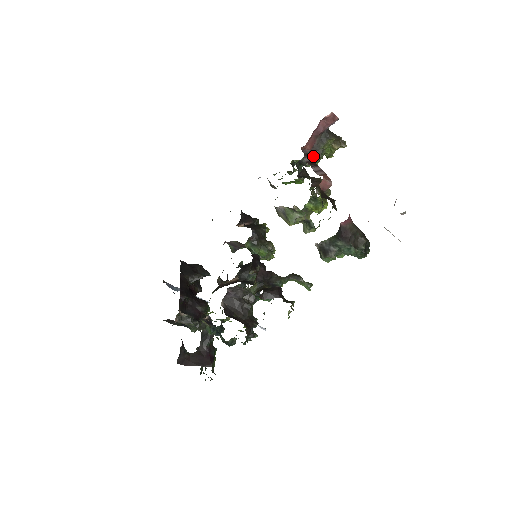
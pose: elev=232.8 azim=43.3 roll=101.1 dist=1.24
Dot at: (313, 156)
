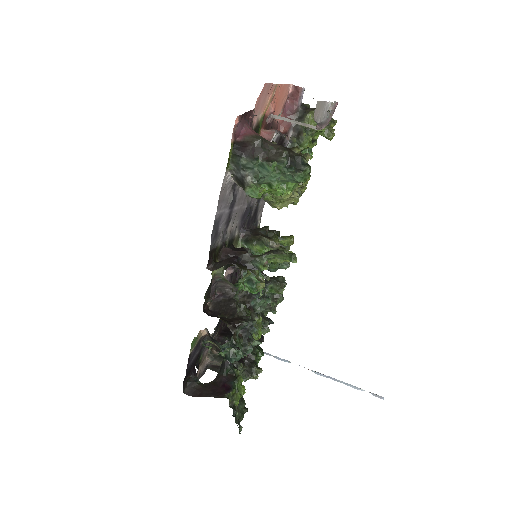
Dot at: (296, 137)
